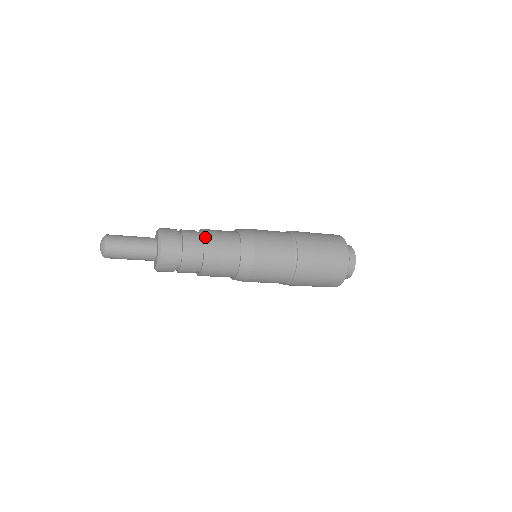
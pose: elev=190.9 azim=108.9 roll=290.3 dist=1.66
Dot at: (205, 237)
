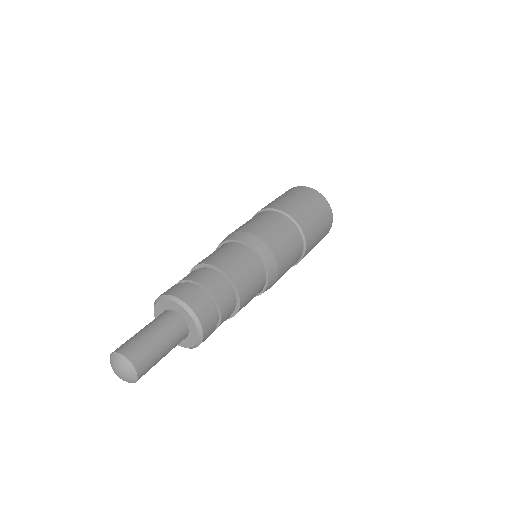
Dot at: (241, 303)
